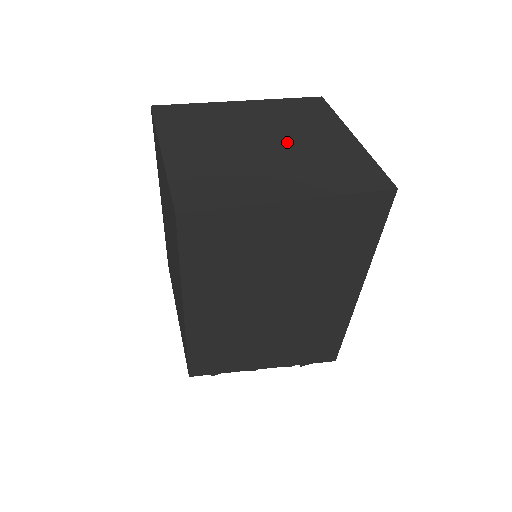
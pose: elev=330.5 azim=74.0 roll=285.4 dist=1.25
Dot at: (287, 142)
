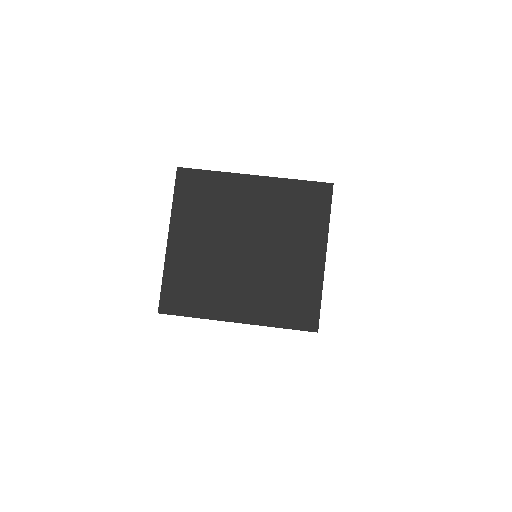
Dot at: (265, 251)
